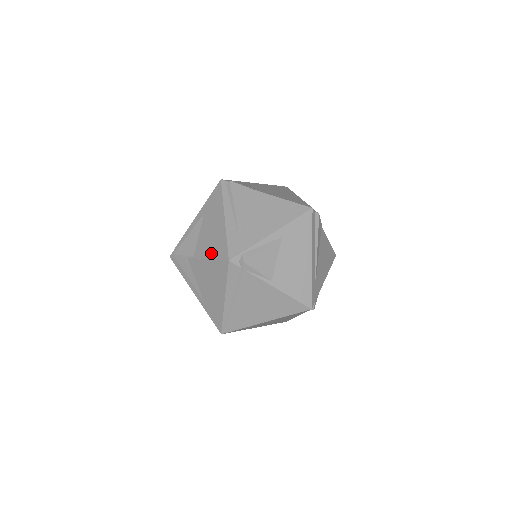
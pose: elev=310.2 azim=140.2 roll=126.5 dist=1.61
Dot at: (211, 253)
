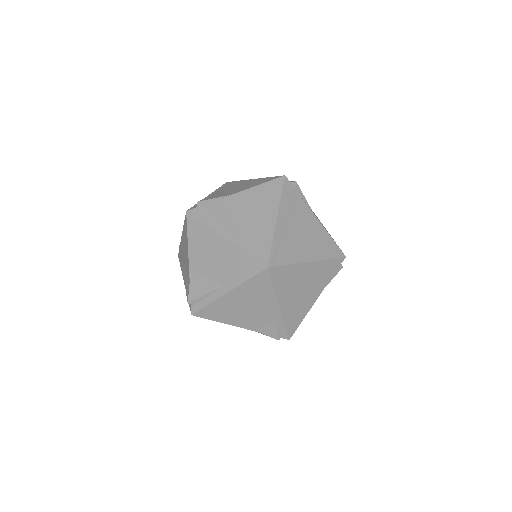
Dot at: (255, 184)
